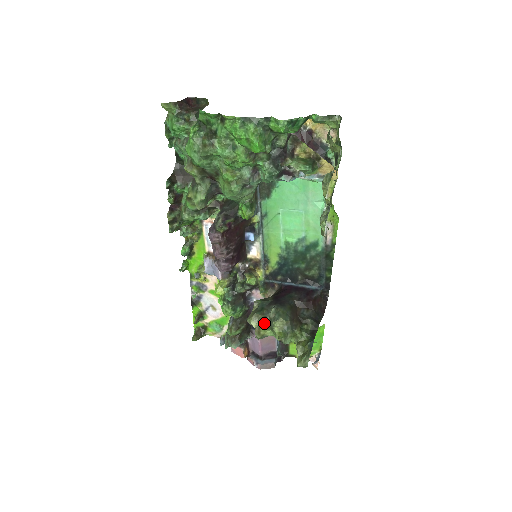
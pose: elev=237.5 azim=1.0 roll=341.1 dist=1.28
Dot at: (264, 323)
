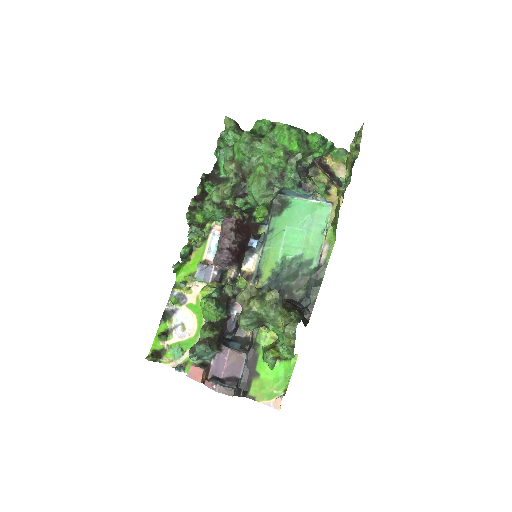
Dot at: (255, 296)
